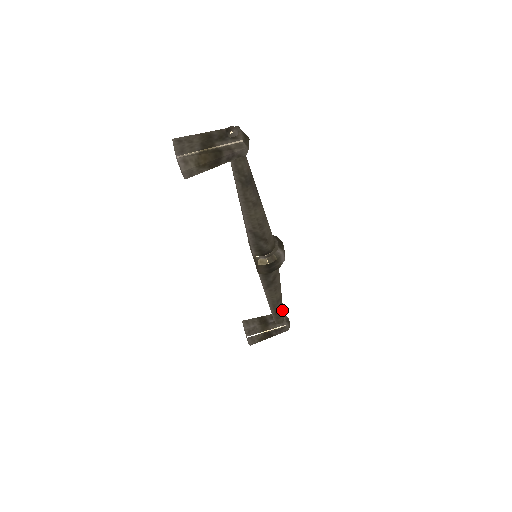
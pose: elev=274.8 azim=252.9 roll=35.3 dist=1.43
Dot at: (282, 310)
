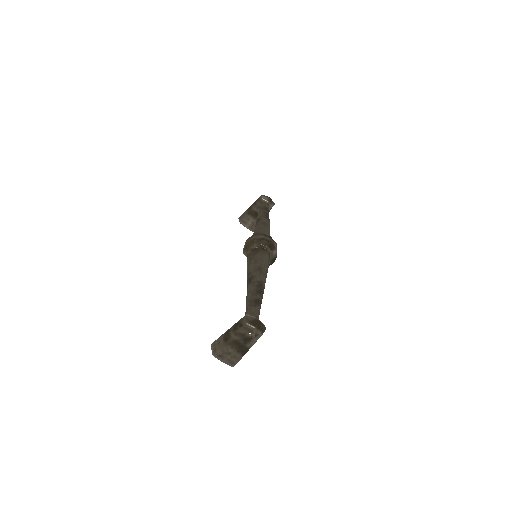
Dot at: occluded
